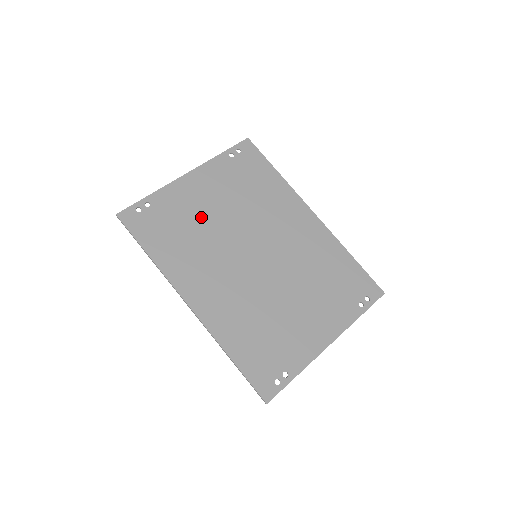
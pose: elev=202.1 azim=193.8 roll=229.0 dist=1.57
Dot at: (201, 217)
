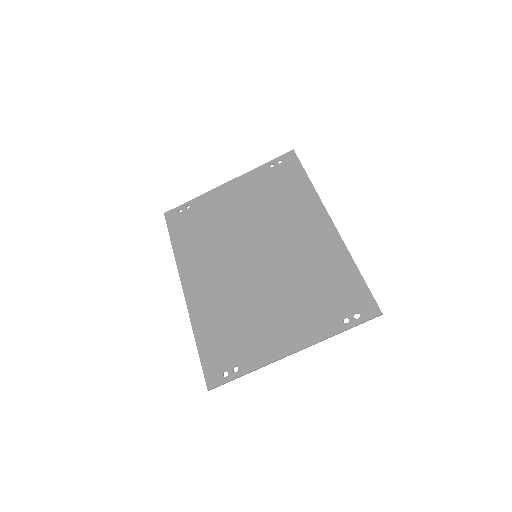
Dot at: (223, 218)
